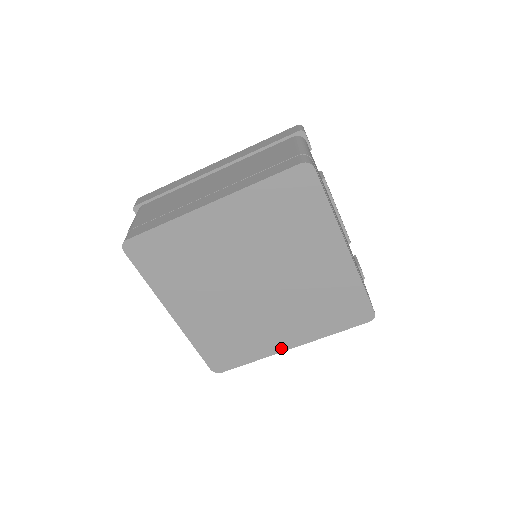
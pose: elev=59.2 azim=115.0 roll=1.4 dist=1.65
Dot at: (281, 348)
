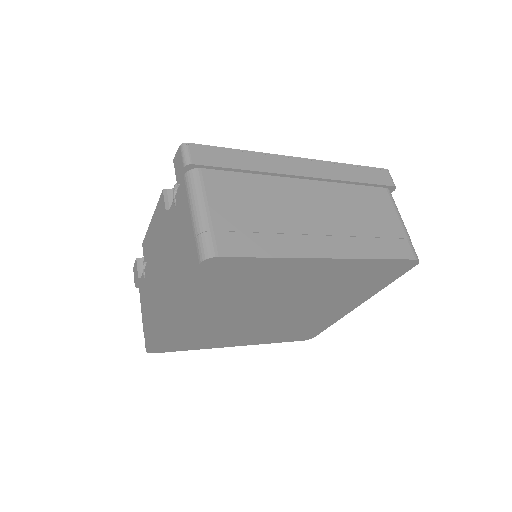
Dot at: (227, 345)
